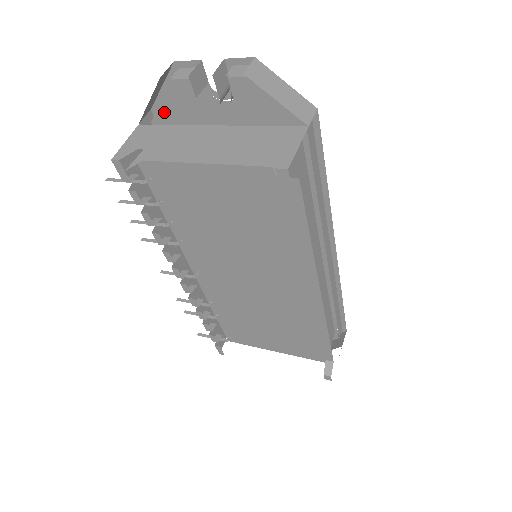
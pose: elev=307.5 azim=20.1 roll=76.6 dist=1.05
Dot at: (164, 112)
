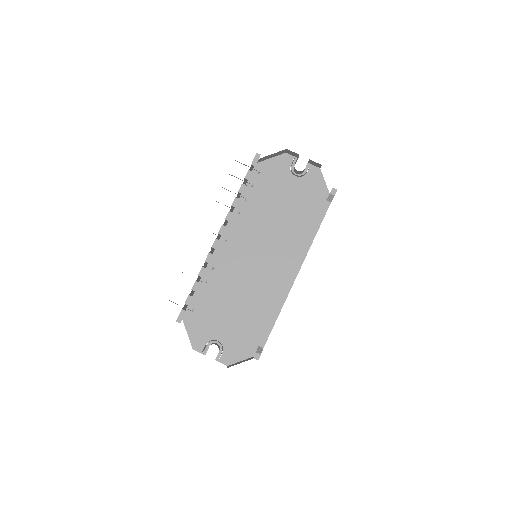
Dot at: (270, 164)
